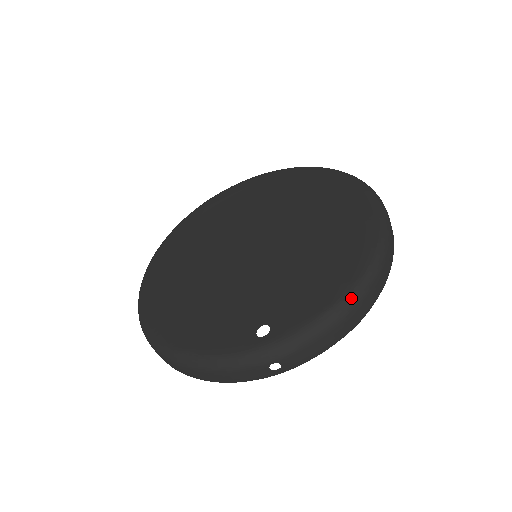
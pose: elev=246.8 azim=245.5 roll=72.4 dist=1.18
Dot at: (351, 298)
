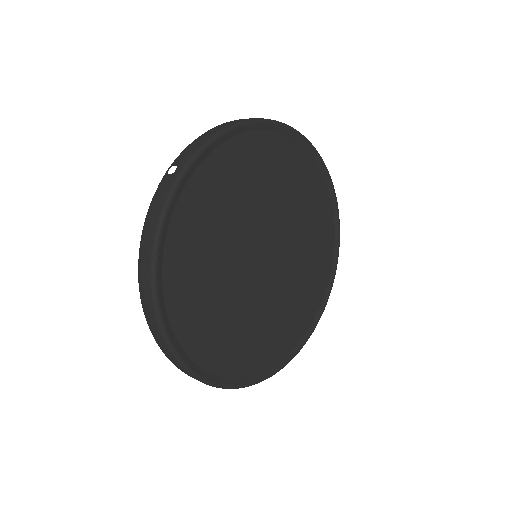
Dot at: occluded
